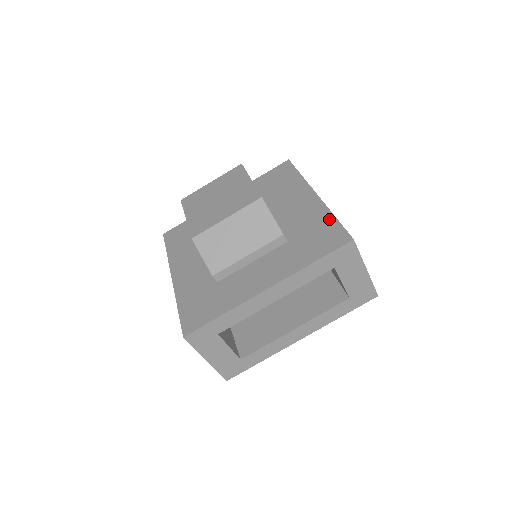
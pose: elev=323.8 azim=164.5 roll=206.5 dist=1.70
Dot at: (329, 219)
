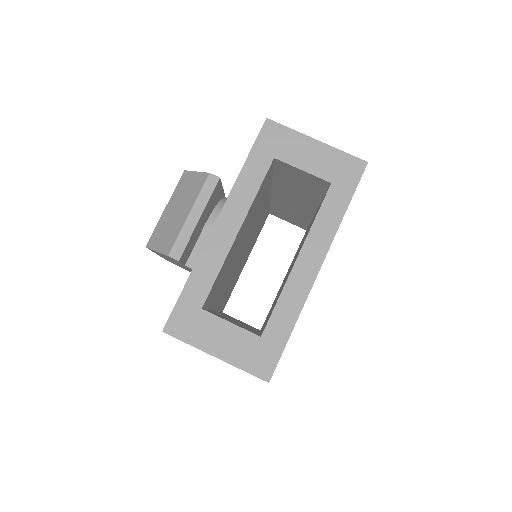
Dot at: occluded
